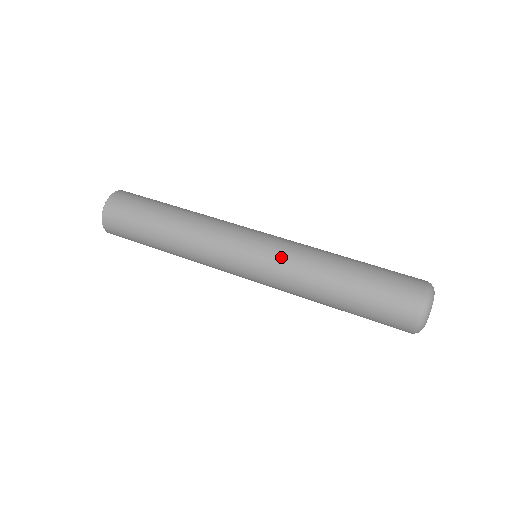
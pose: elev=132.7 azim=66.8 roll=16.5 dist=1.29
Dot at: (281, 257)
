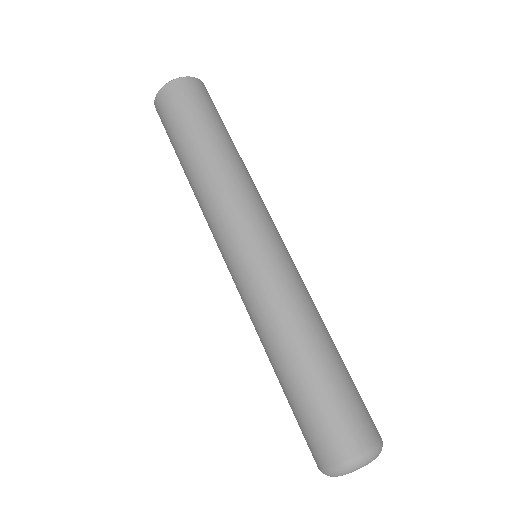
Dot at: (248, 295)
